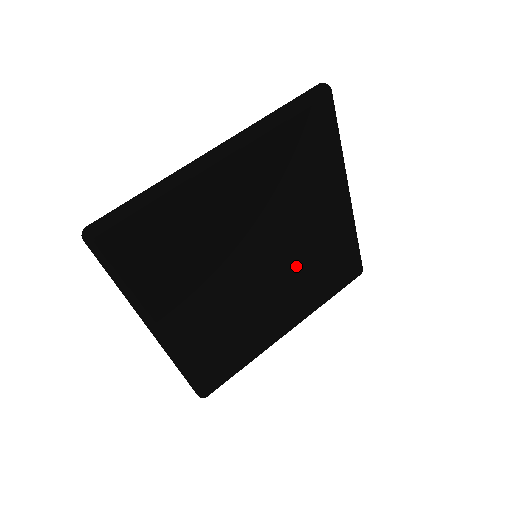
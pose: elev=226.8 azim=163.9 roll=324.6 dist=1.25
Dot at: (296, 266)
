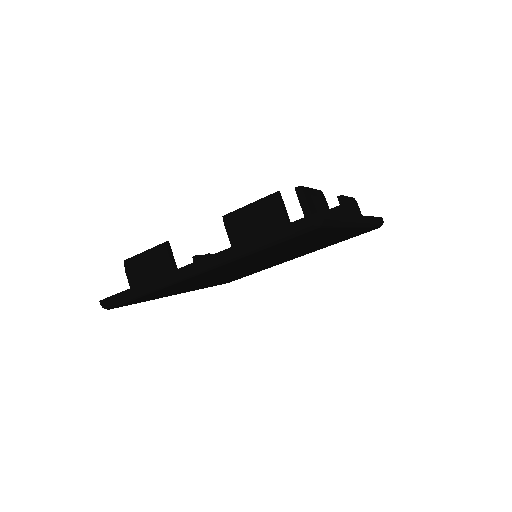
Dot at: (297, 252)
